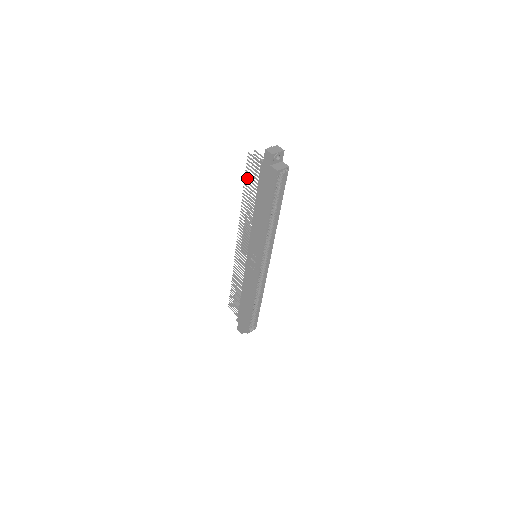
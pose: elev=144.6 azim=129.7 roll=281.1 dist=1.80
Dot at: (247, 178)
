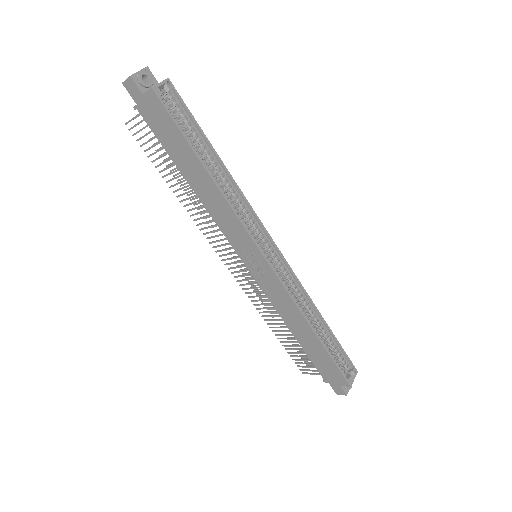
Dot at: occluded
